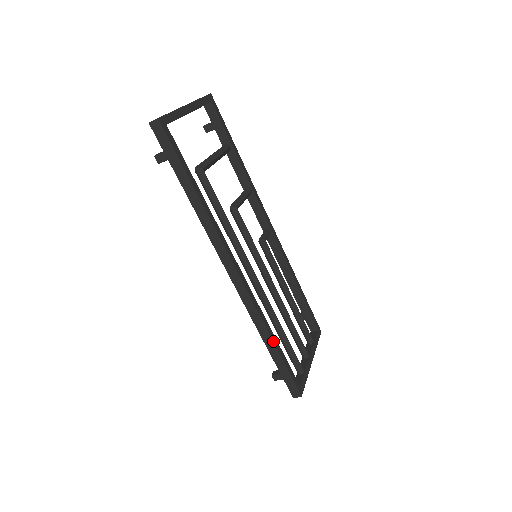
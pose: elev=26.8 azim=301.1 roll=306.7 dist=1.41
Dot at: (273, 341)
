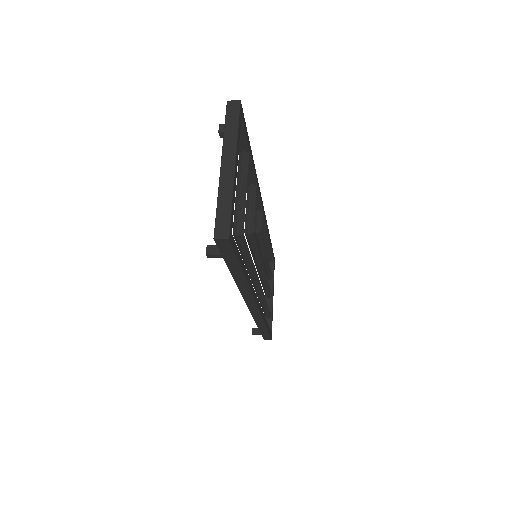
Dot at: (266, 325)
